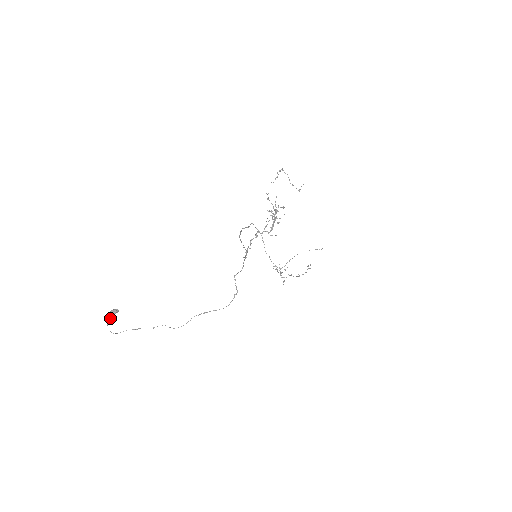
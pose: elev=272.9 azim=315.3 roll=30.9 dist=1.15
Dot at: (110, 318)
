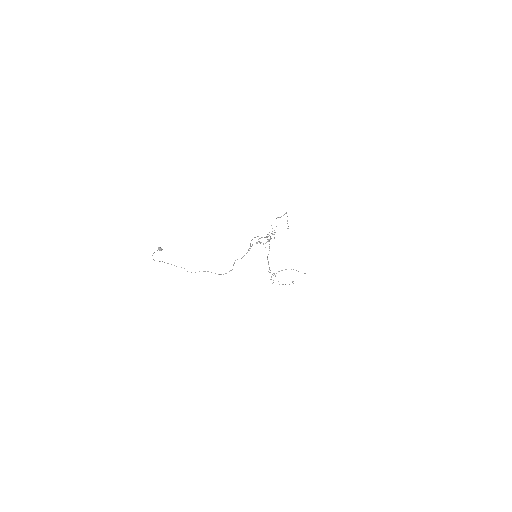
Dot at: occluded
